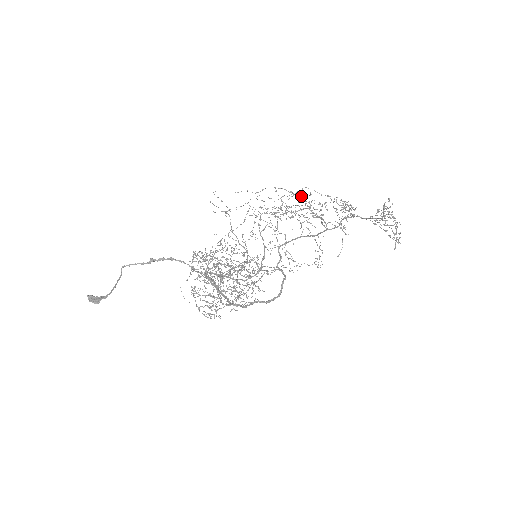
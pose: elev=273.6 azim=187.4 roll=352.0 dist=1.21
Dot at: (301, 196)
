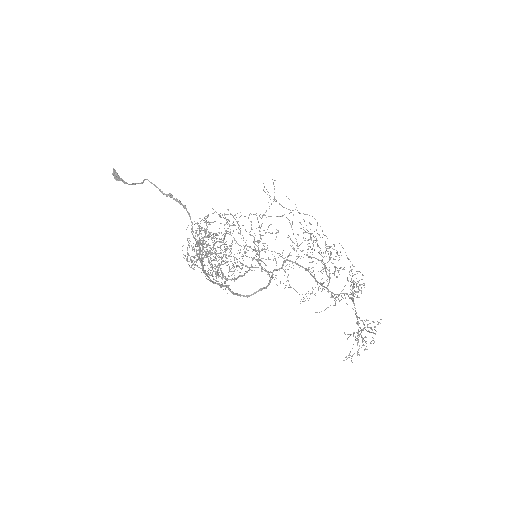
Dot at: occluded
